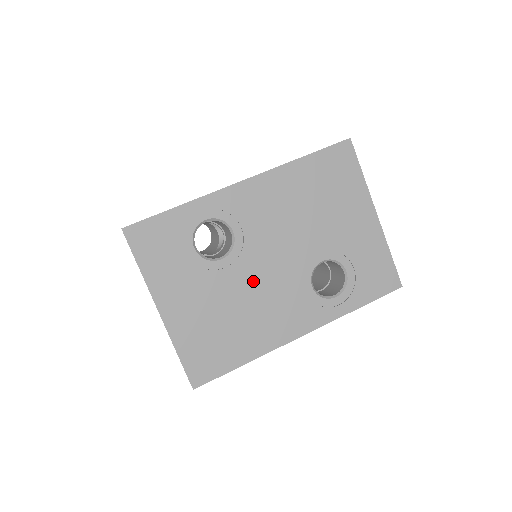
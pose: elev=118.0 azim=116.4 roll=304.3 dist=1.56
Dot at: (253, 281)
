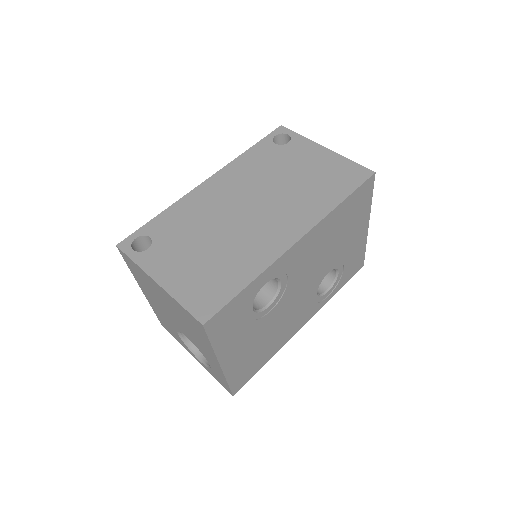
Dot at: (285, 310)
